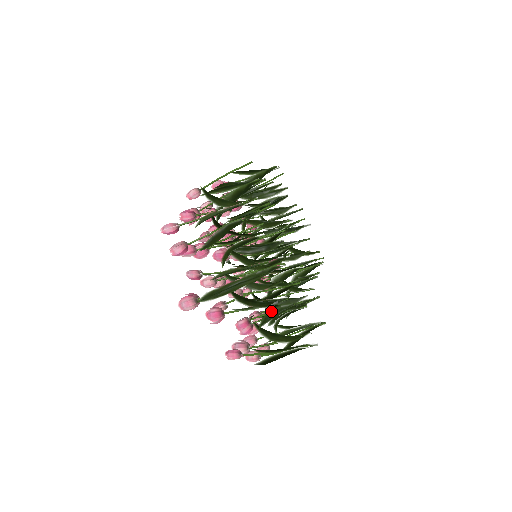
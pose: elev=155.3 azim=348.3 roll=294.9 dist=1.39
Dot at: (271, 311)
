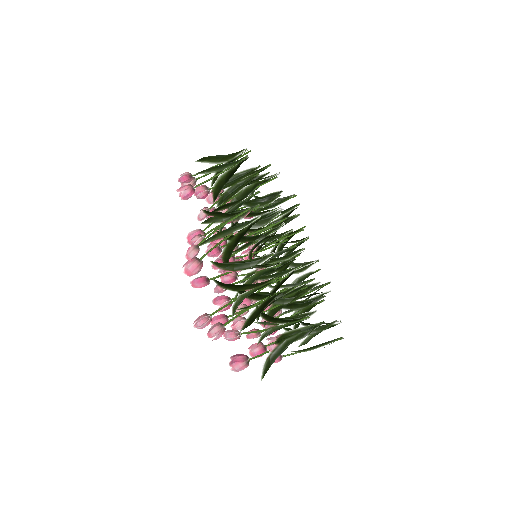
Dot at: occluded
